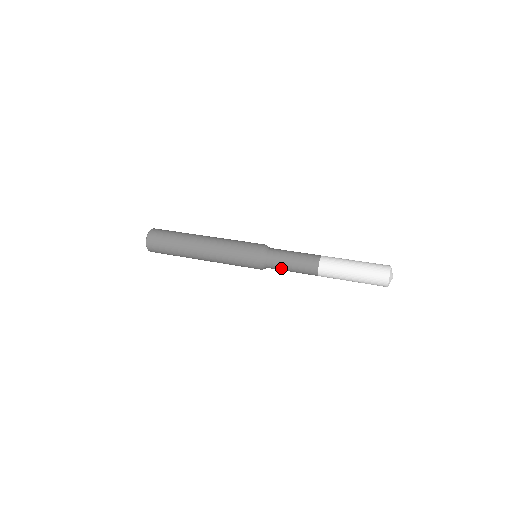
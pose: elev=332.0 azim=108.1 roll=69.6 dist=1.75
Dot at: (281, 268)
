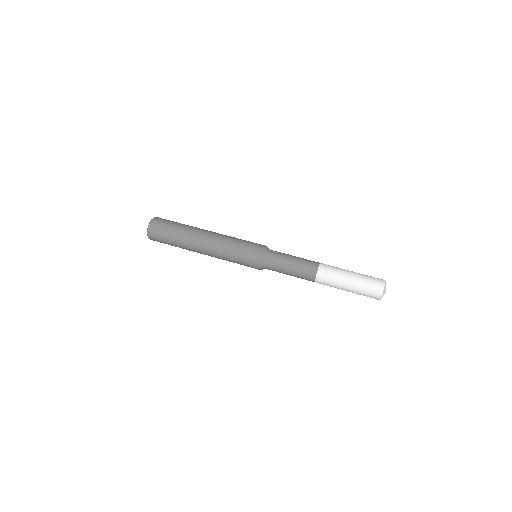
Dot at: (280, 269)
